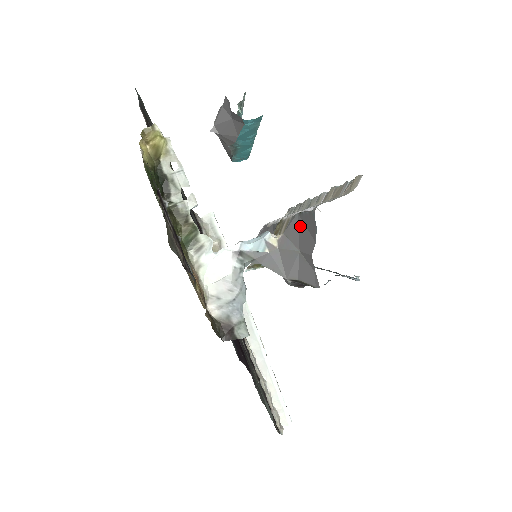
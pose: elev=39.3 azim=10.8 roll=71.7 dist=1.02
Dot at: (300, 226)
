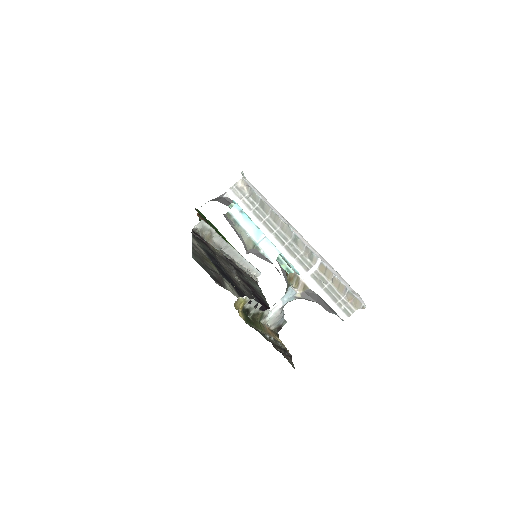
Dot at: (319, 299)
